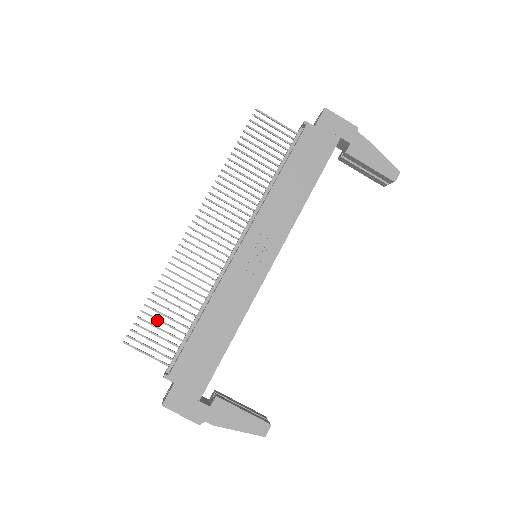
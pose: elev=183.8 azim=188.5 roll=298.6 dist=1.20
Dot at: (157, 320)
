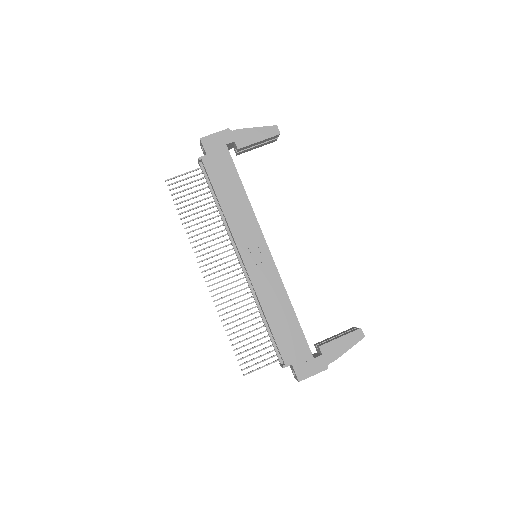
Dot at: occluded
